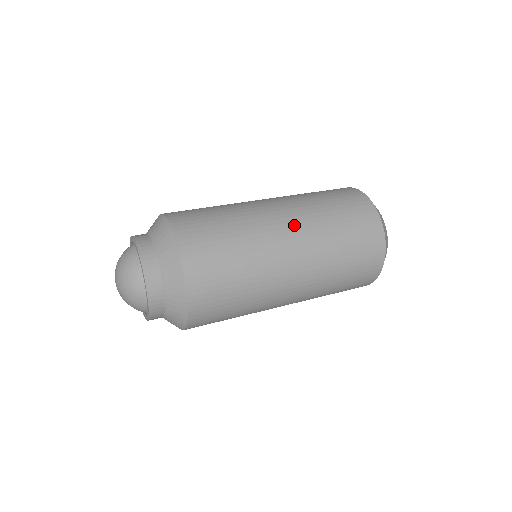
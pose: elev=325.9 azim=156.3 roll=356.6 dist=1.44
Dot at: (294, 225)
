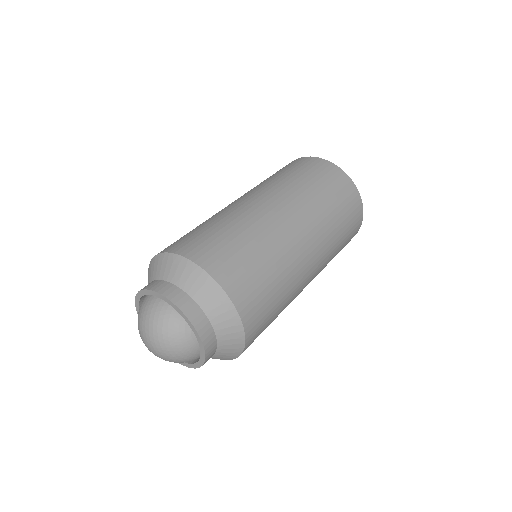
Dot at: (279, 201)
